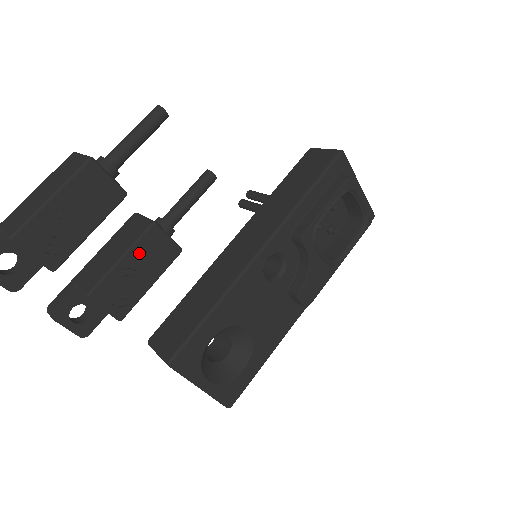
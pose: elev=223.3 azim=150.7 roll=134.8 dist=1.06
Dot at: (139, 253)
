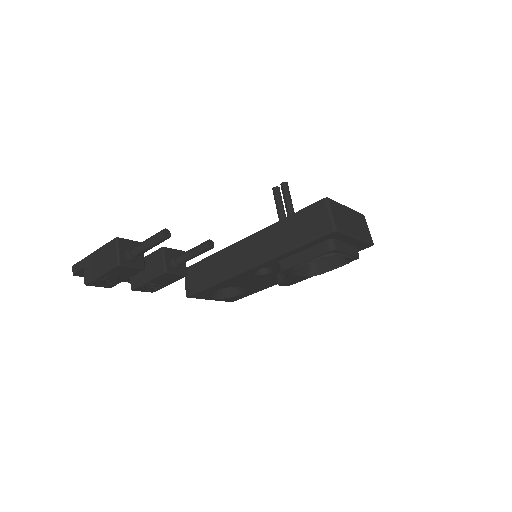
Dot at: (158, 280)
